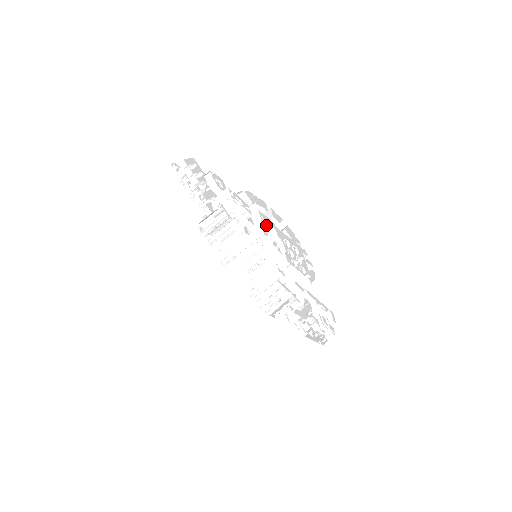
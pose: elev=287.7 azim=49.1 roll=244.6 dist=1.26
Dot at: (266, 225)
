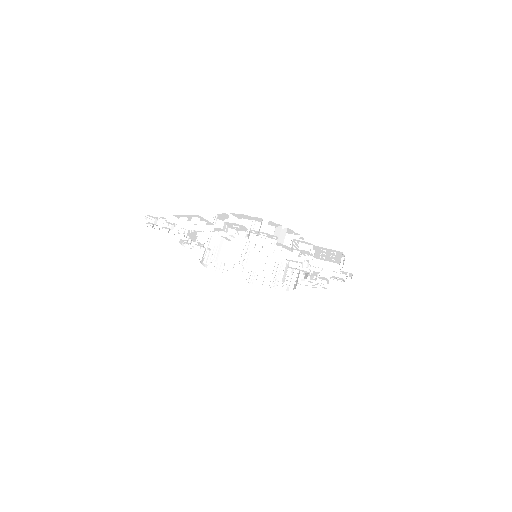
Dot at: (304, 247)
